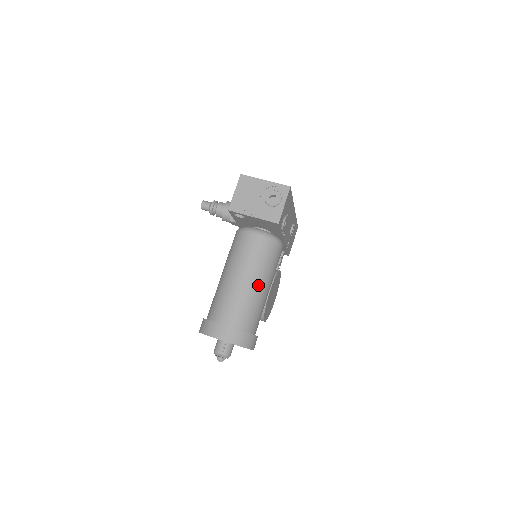
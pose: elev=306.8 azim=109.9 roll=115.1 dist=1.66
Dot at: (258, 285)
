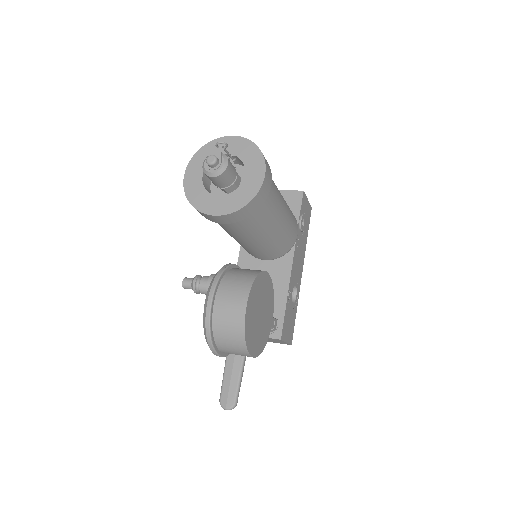
Dot at: occluded
